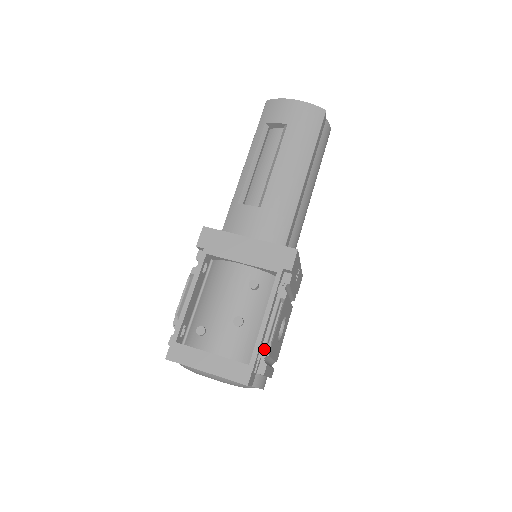
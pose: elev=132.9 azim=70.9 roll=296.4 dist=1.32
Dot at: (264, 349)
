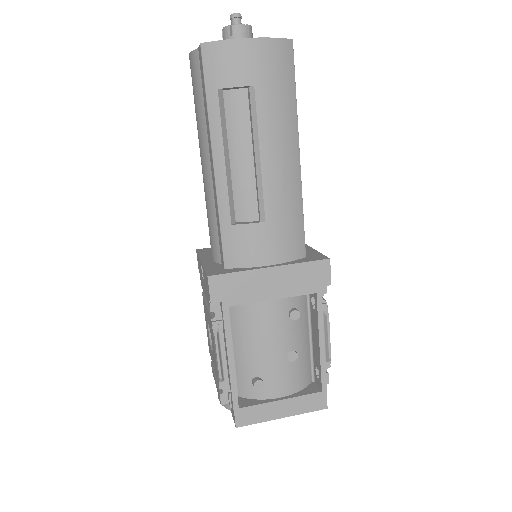
Dot at: occluded
